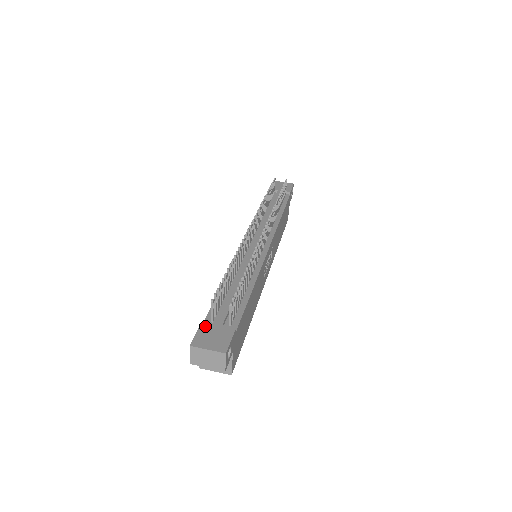
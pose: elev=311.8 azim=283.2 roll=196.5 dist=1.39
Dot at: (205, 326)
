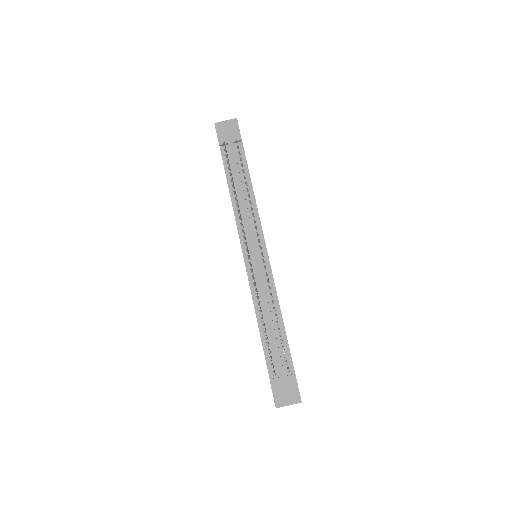
Dot at: (274, 384)
